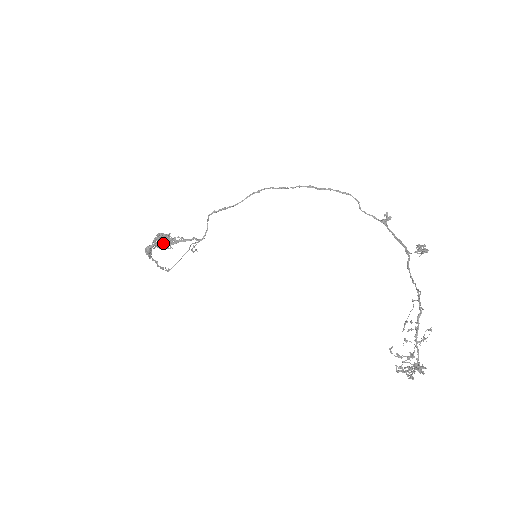
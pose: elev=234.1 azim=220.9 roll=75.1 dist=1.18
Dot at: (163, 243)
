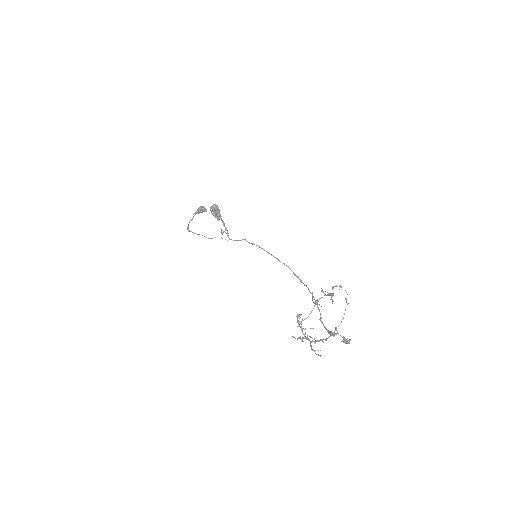
Dot at: (218, 211)
